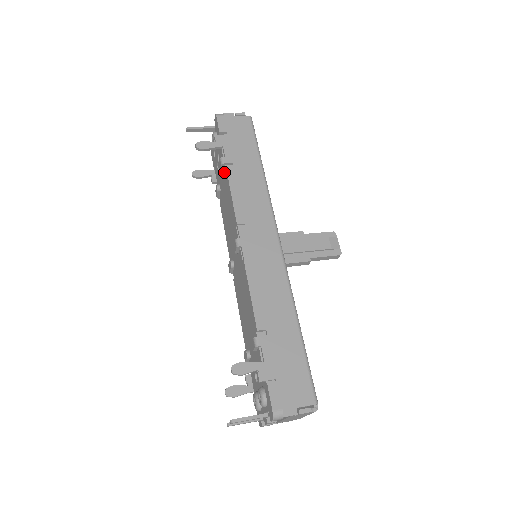
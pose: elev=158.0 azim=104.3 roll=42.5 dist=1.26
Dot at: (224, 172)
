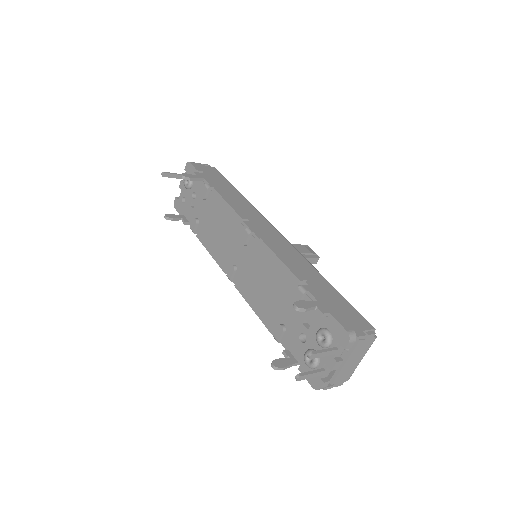
Dot at: (209, 196)
